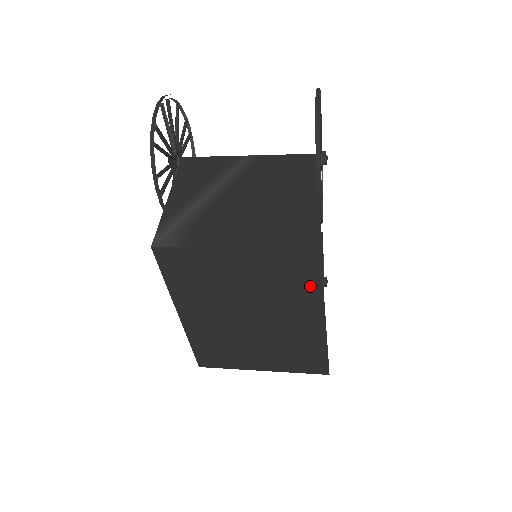
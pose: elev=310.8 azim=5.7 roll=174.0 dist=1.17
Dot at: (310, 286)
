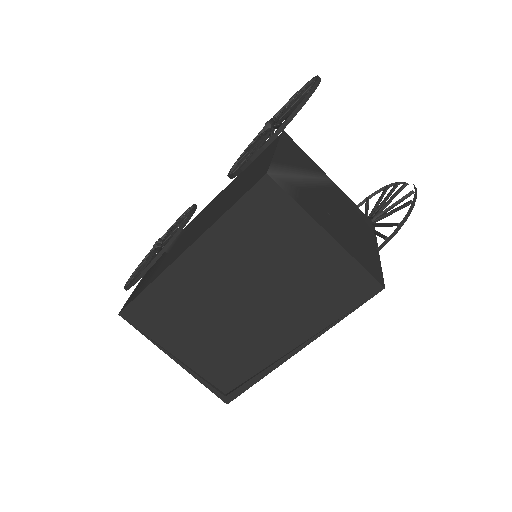
Dot at: (331, 314)
